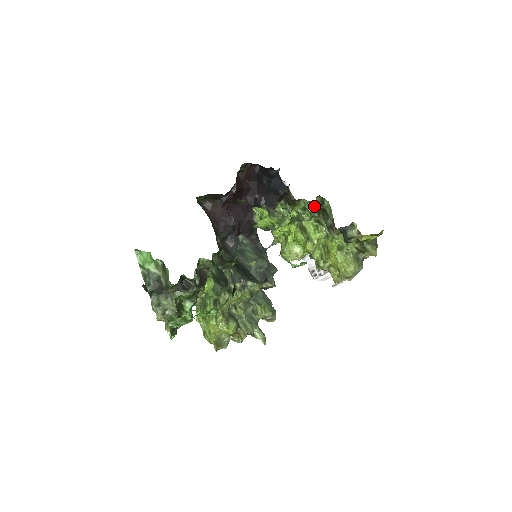
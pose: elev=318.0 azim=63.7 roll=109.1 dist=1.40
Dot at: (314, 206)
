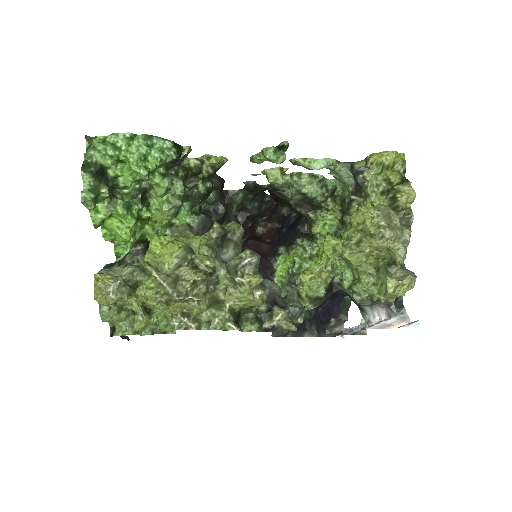
Dot at: (321, 186)
